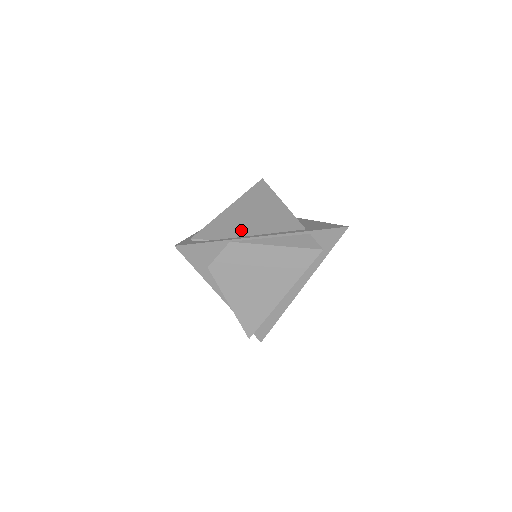
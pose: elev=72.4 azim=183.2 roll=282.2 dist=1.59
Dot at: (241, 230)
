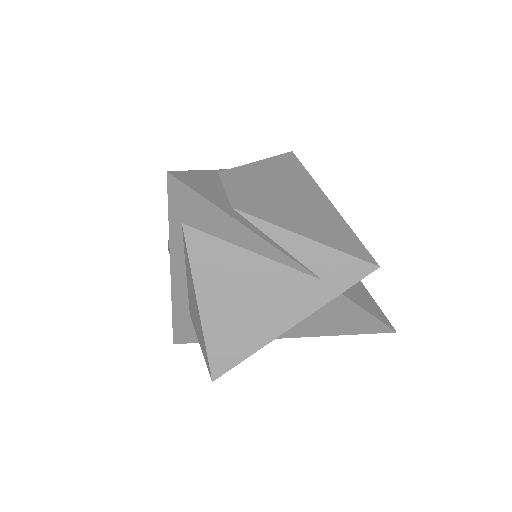
Dot at: occluded
